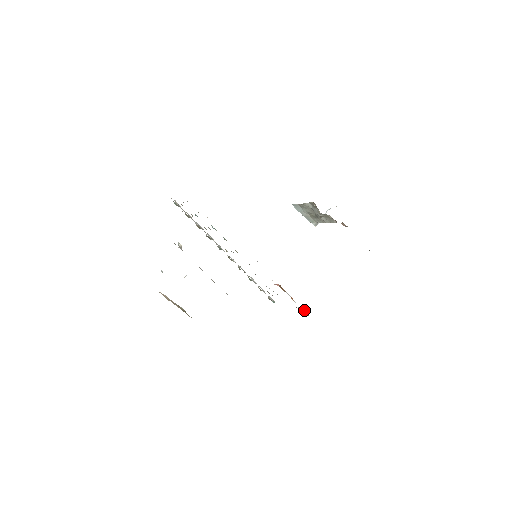
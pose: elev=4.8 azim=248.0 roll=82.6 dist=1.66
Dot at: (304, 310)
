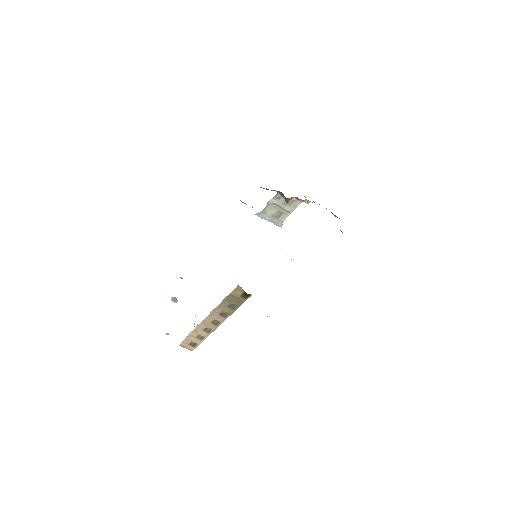
Dot at: occluded
